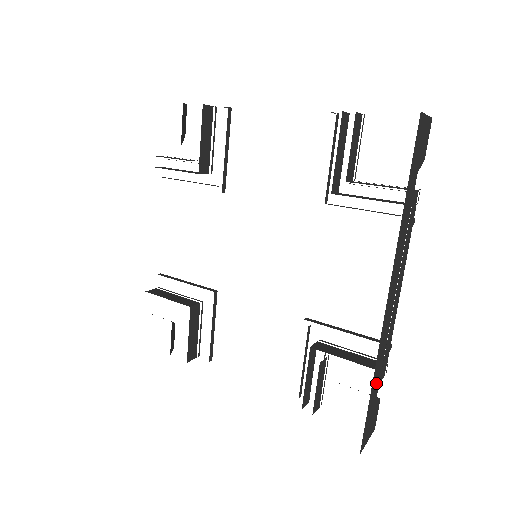
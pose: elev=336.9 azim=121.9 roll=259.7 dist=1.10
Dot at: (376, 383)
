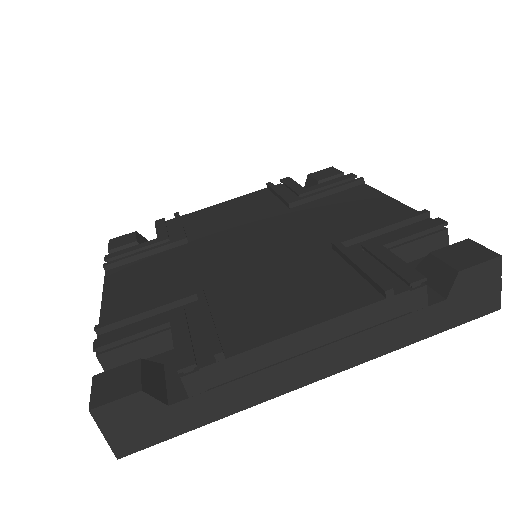
Dot at: occluded
